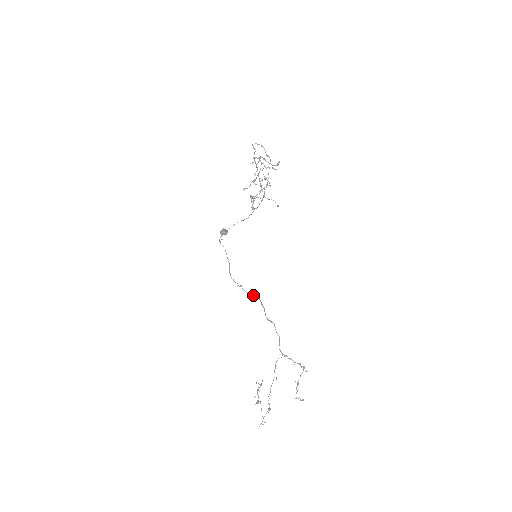
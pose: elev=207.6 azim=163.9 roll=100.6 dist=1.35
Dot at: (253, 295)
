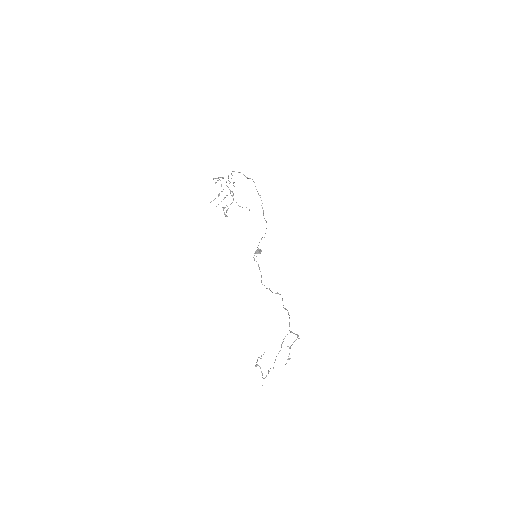
Dot at: (276, 293)
